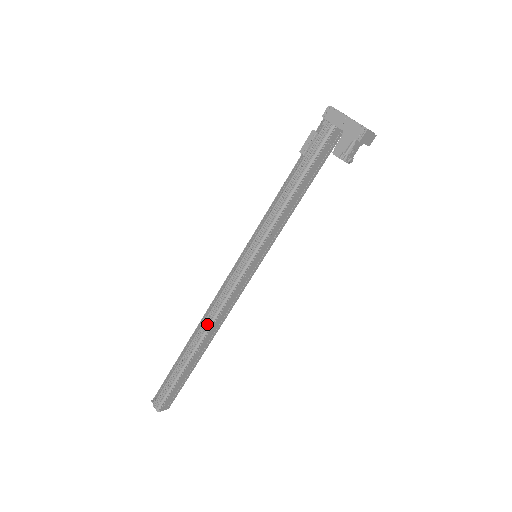
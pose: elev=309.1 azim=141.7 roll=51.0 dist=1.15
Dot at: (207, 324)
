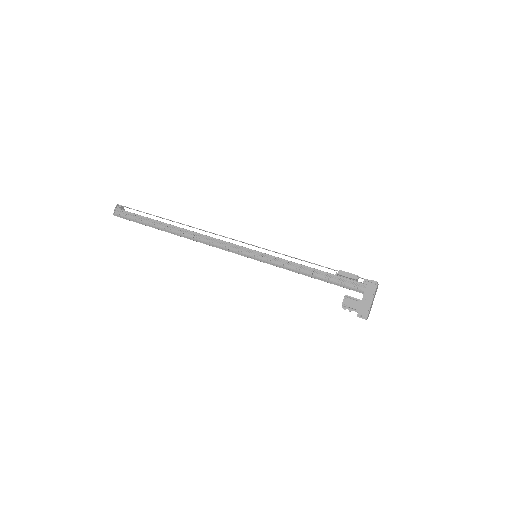
Dot at: (193, 236)
